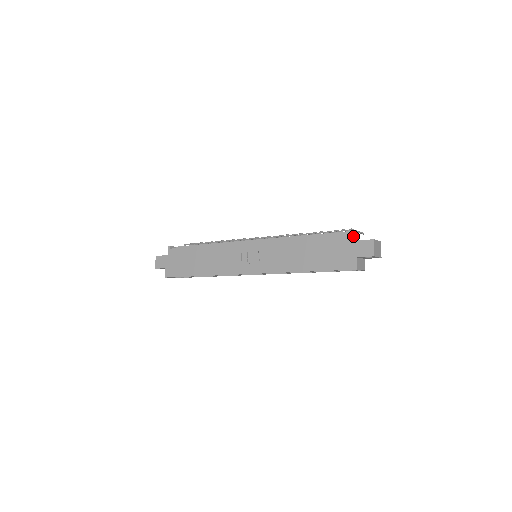
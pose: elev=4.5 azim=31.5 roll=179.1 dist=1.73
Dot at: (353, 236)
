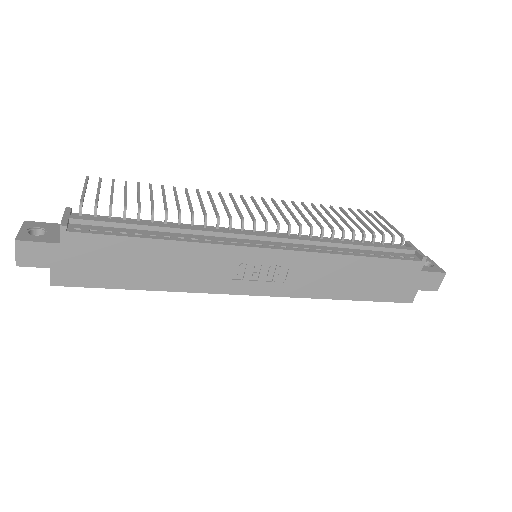
Dot at: (419, 259)
